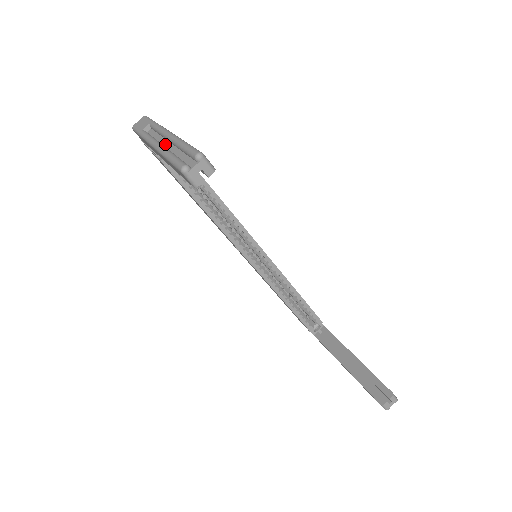
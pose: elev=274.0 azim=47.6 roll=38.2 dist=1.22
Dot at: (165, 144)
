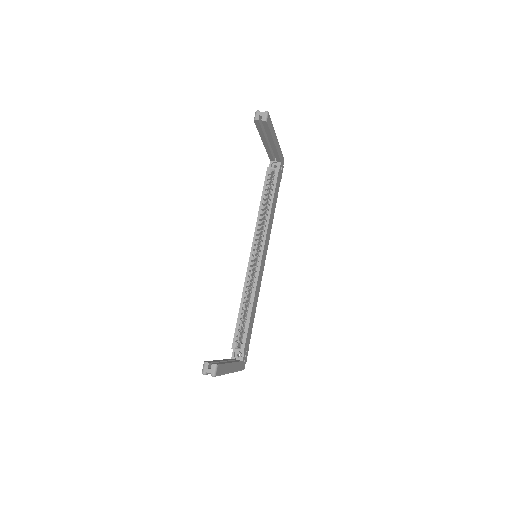
Dot at: occluded
